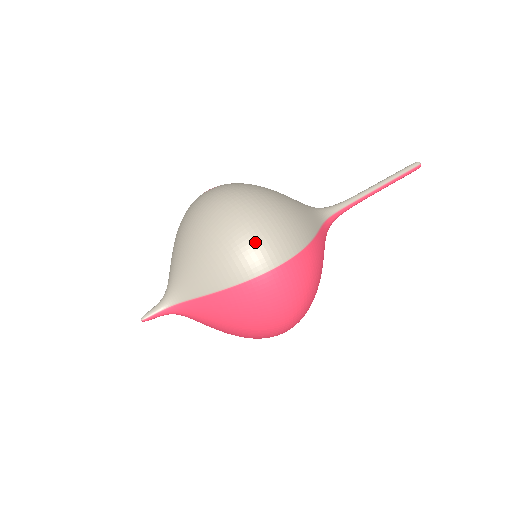
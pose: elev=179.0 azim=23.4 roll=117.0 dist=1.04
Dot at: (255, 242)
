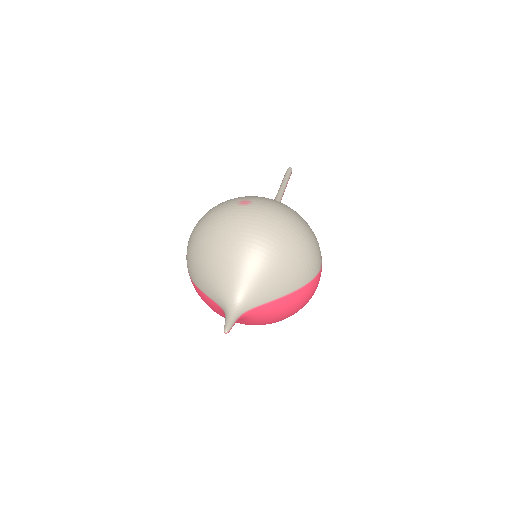
Dot at: (314, 252)
